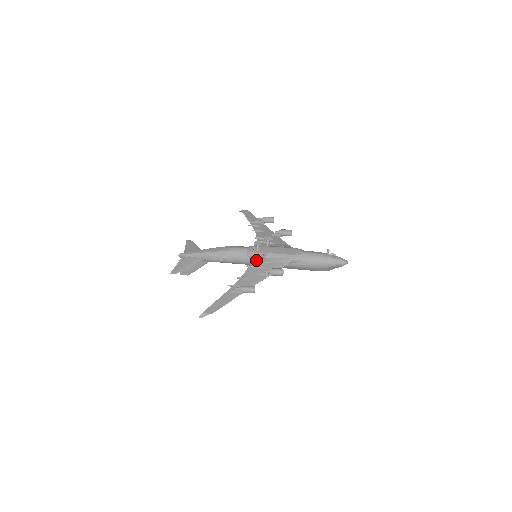
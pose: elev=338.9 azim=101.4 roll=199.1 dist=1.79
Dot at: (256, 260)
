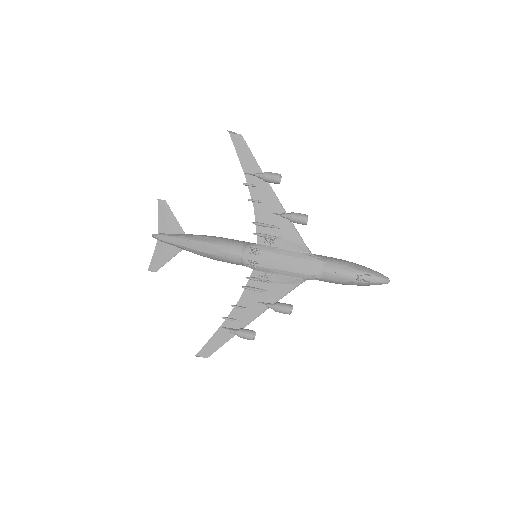
Dot at: (255, 279)
